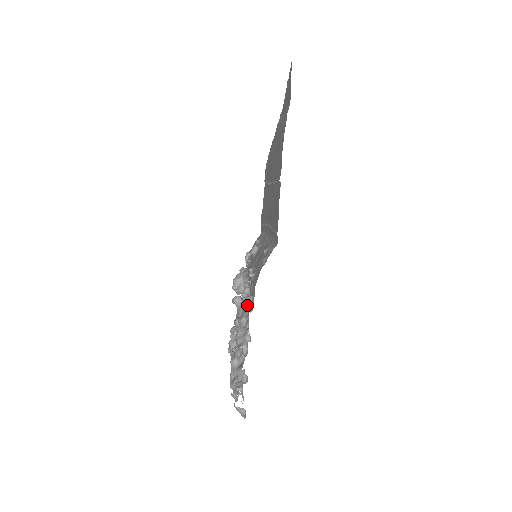
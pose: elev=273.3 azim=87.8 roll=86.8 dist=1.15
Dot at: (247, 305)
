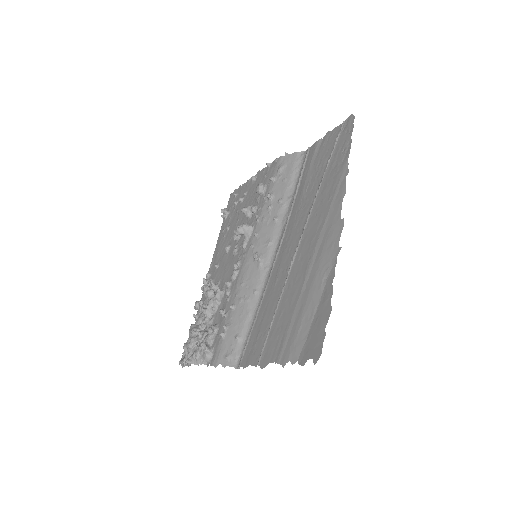
Dot at: (205, 360)
